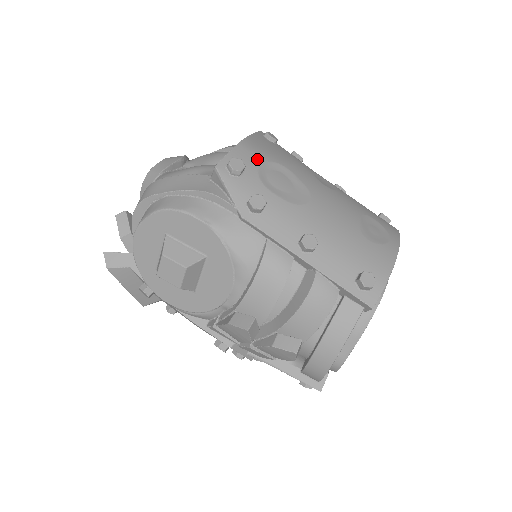
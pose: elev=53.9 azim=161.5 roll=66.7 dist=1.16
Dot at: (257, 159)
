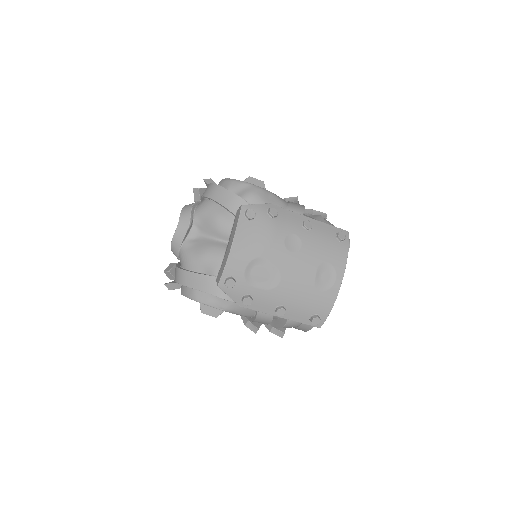
Dot at: (242, 265)
